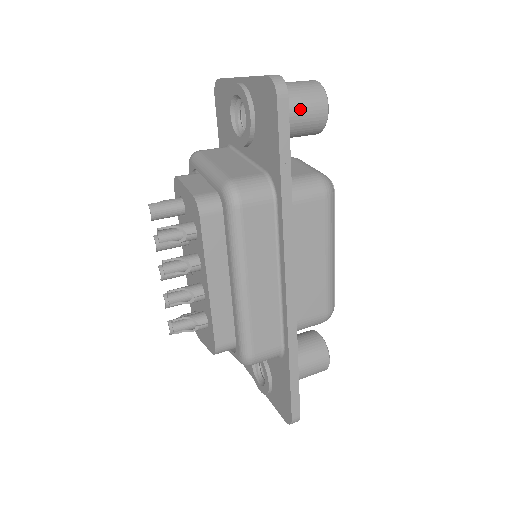
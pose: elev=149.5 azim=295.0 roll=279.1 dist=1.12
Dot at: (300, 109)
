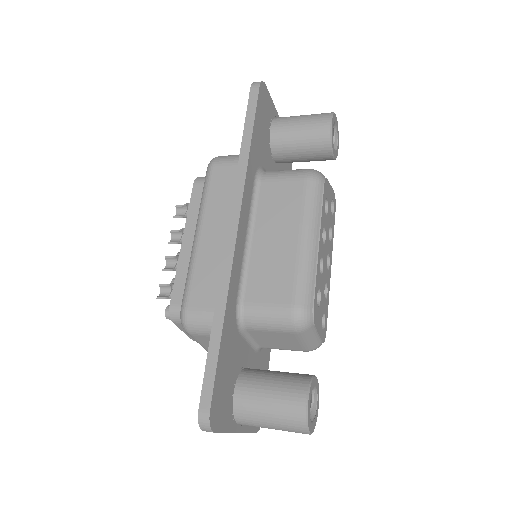
Dot at: (303, 123)
